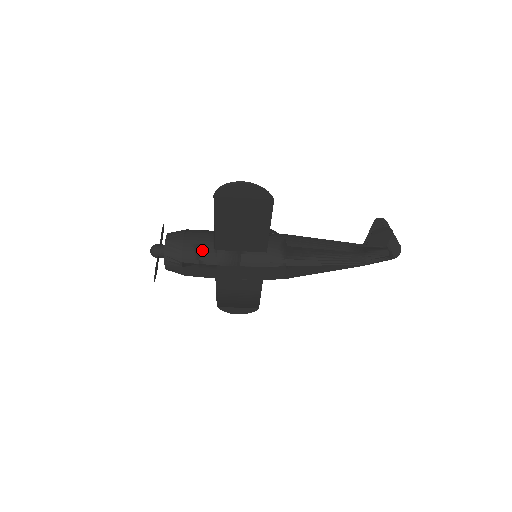
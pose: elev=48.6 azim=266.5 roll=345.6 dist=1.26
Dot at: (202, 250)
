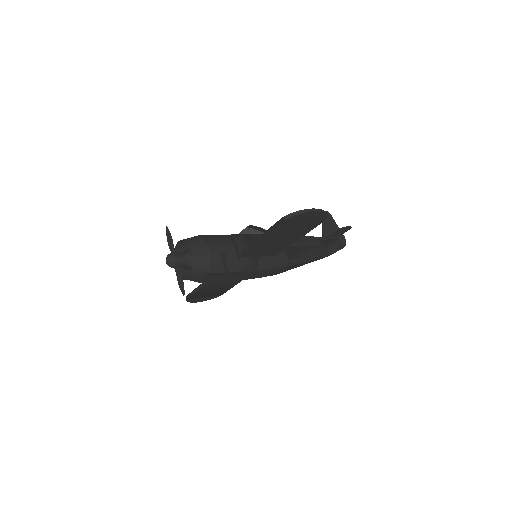
Dot at: (228, 259)
